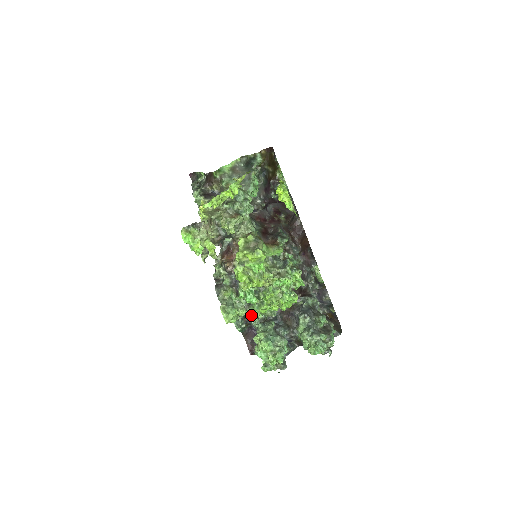
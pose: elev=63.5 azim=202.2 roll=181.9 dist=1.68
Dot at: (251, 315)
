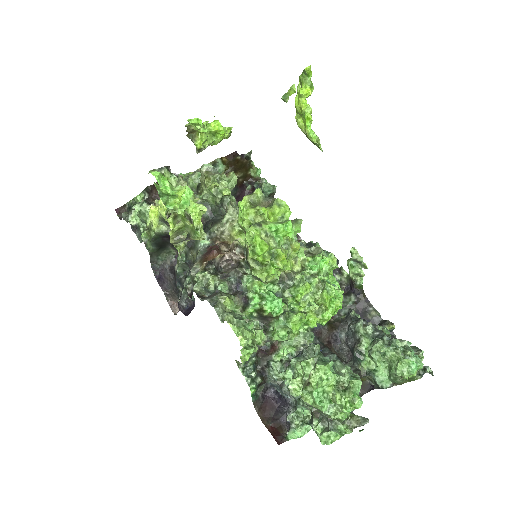
Dot at: (267, 357)
